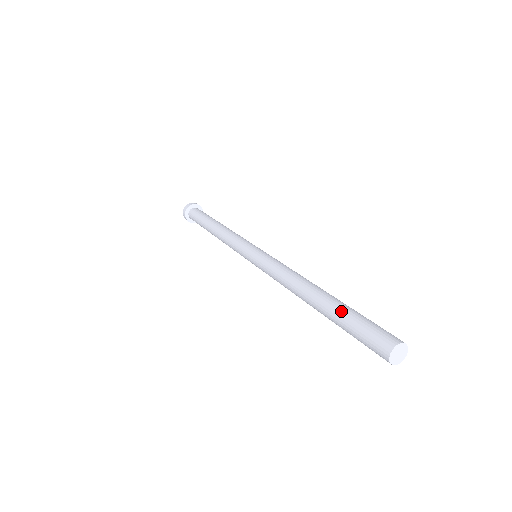
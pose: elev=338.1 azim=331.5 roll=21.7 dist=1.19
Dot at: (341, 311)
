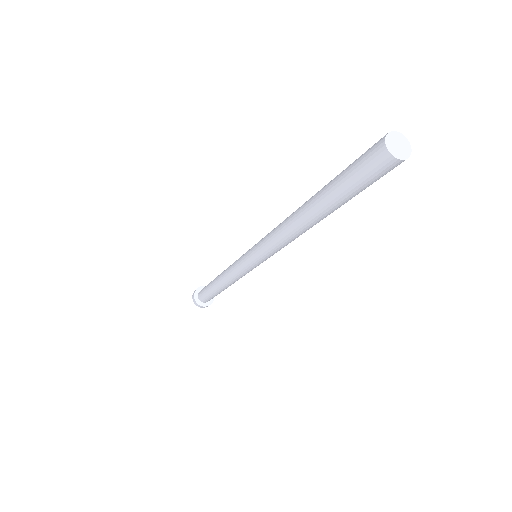
Dot at: (329, 185)
